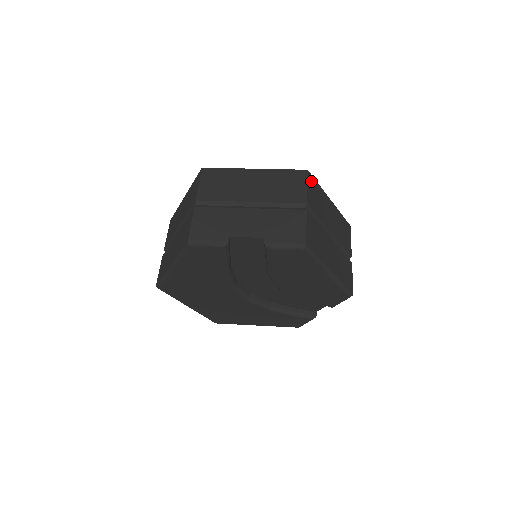
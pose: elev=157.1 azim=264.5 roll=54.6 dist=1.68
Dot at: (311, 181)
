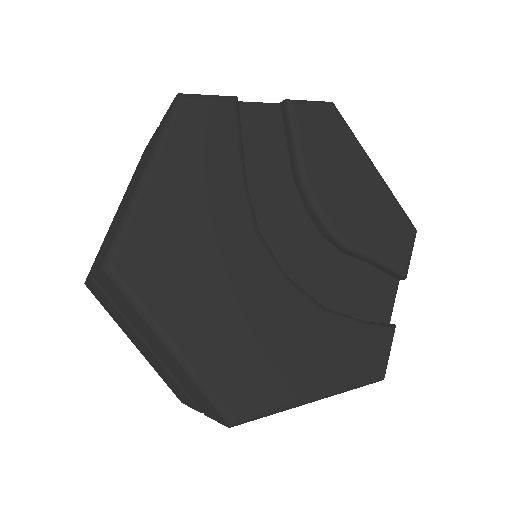
Dot at: occluded
